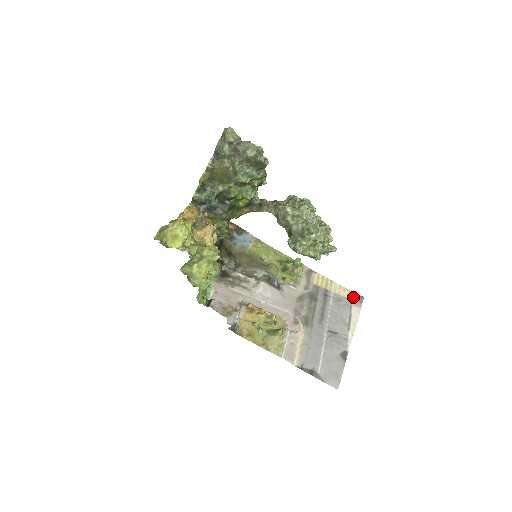
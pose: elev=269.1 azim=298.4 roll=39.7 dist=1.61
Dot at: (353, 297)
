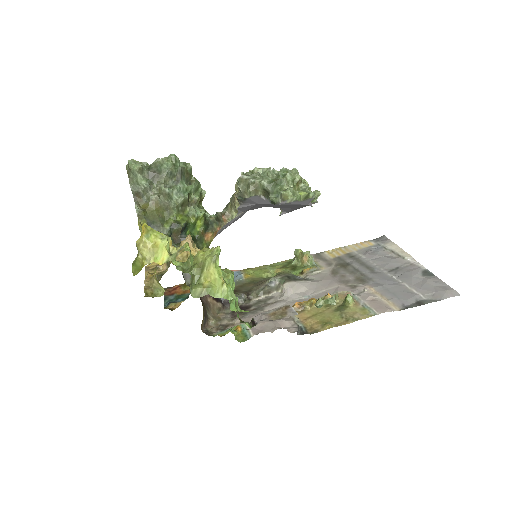
Dot at: (375, 242)
